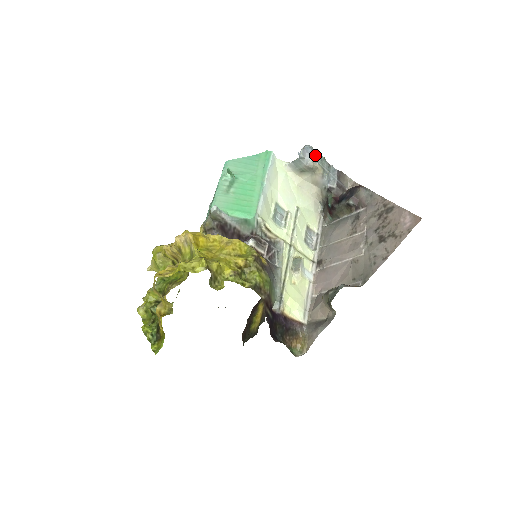
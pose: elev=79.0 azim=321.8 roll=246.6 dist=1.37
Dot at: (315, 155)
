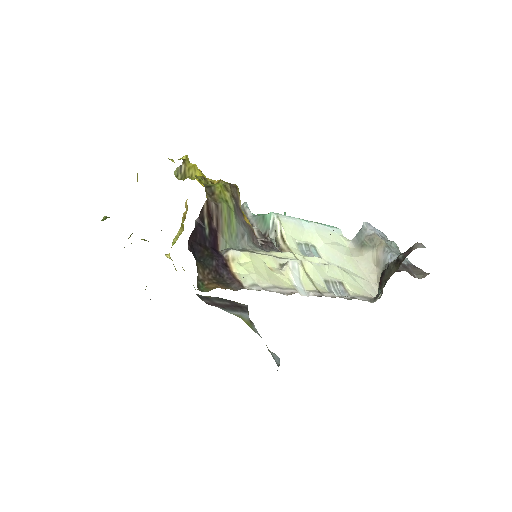
Dot at: (385, 238)
